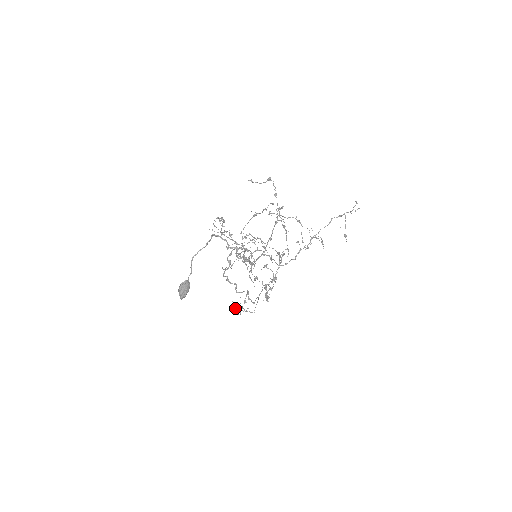
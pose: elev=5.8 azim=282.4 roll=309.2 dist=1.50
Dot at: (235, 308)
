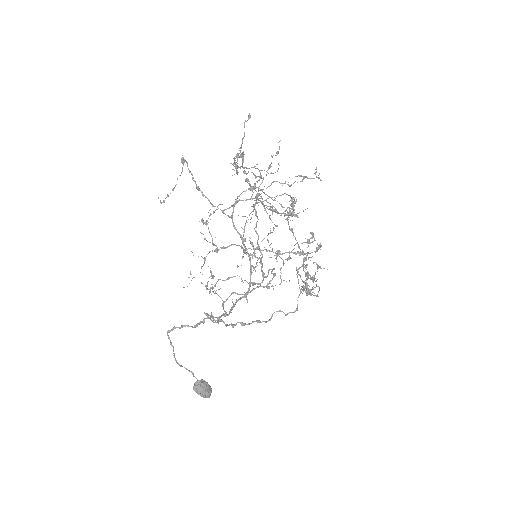
Dot at: (302, 293)
